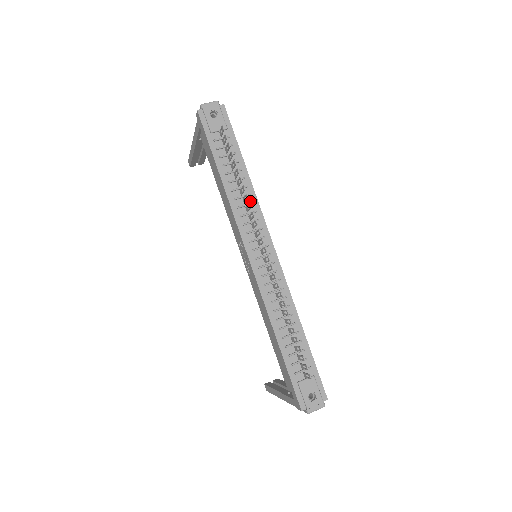
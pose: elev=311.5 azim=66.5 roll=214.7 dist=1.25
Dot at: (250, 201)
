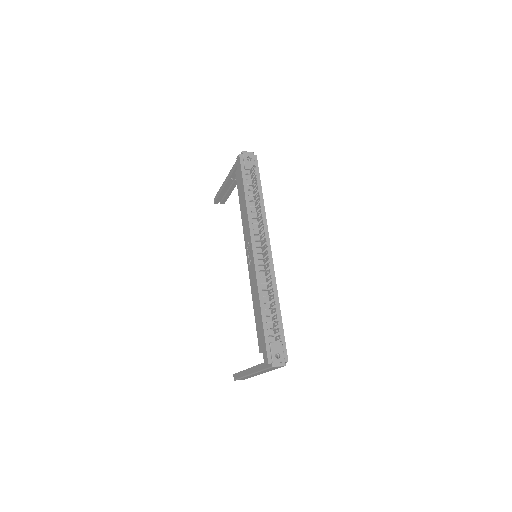
Dot at: occluded
